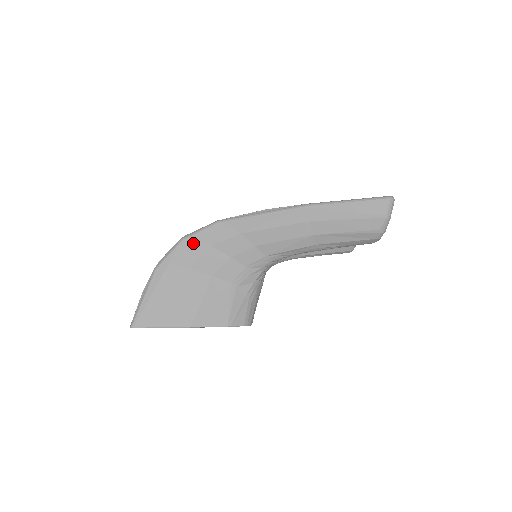
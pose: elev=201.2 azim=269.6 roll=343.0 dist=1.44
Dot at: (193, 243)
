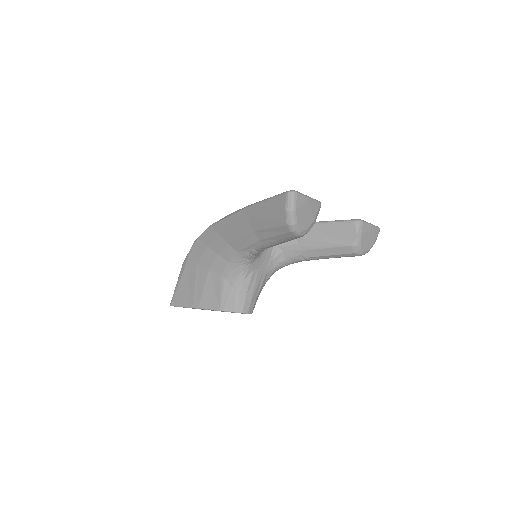
Dot at: (199, 244)
